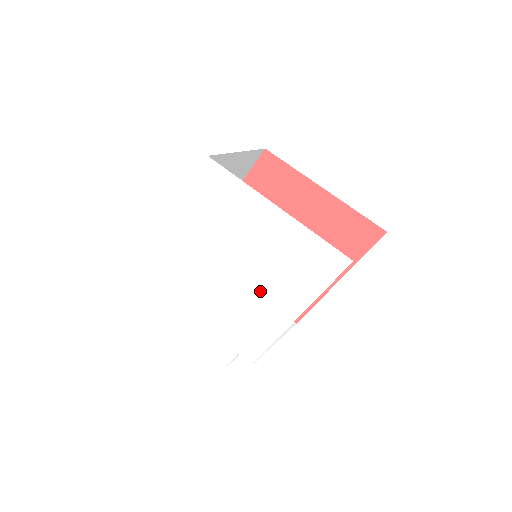
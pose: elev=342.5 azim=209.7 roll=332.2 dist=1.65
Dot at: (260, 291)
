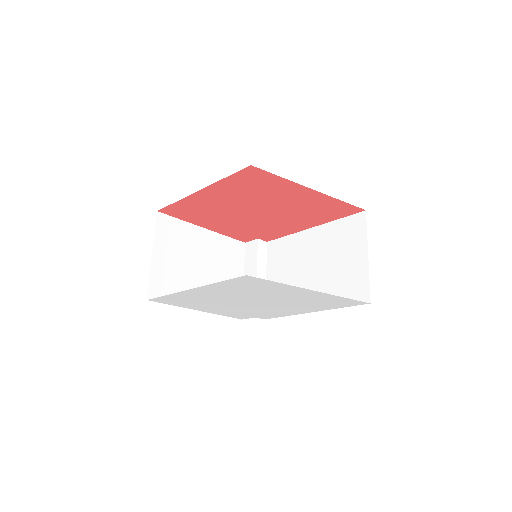
Dot at: (284, 307)
